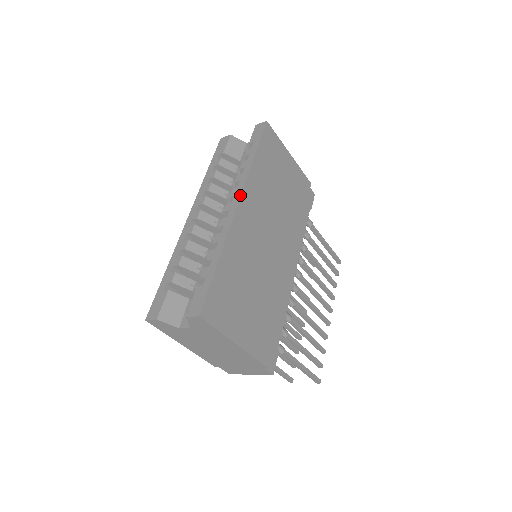
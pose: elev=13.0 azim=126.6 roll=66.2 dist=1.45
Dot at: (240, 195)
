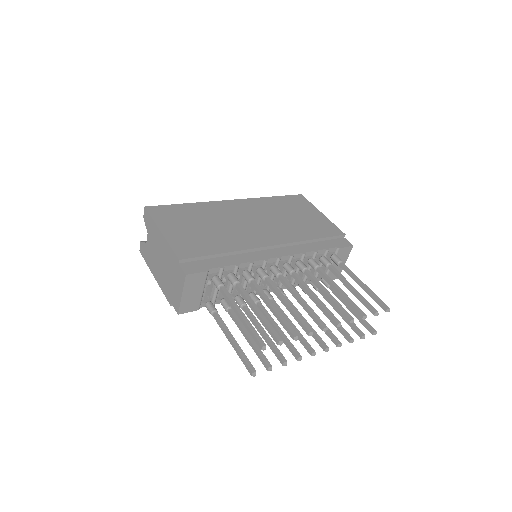
Dot at: (238, 200)
